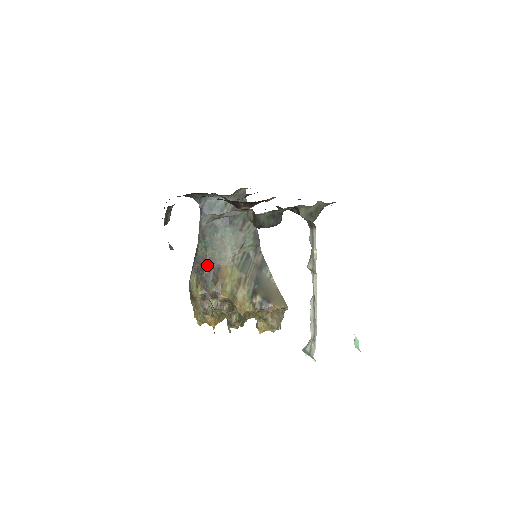
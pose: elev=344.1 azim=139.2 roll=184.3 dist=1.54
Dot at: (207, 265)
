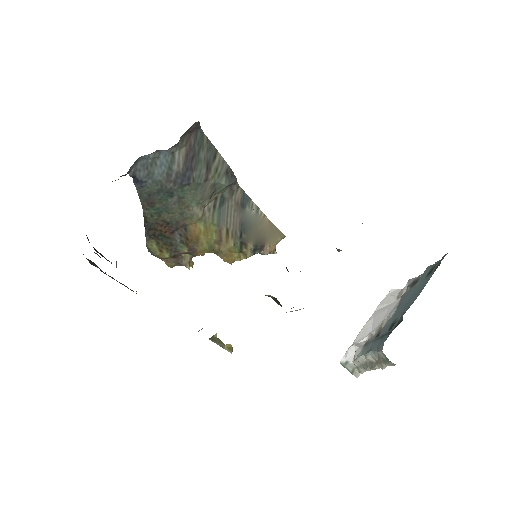
Dot at: (167, 229)
